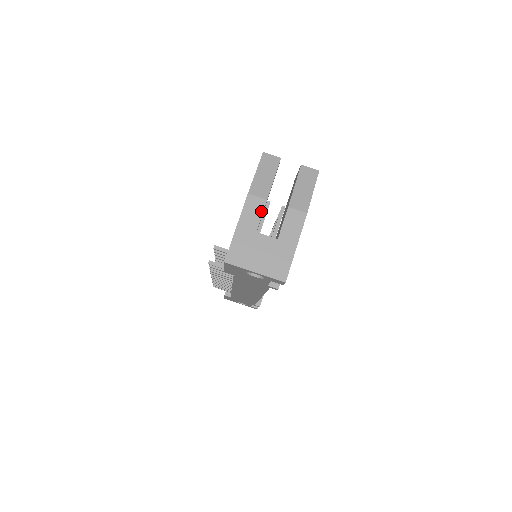
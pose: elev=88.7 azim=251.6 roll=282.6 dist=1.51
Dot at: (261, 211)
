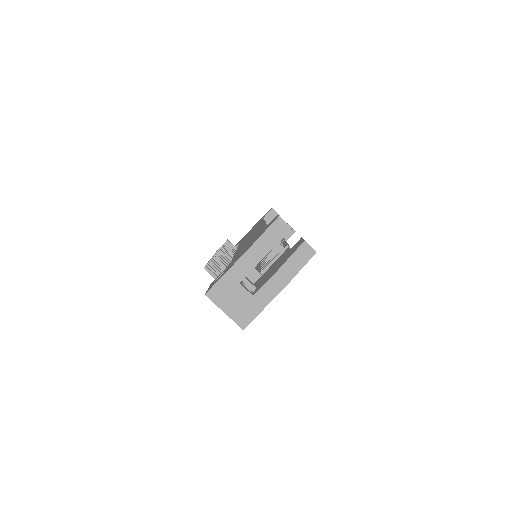
Dot at: (251, 268)
